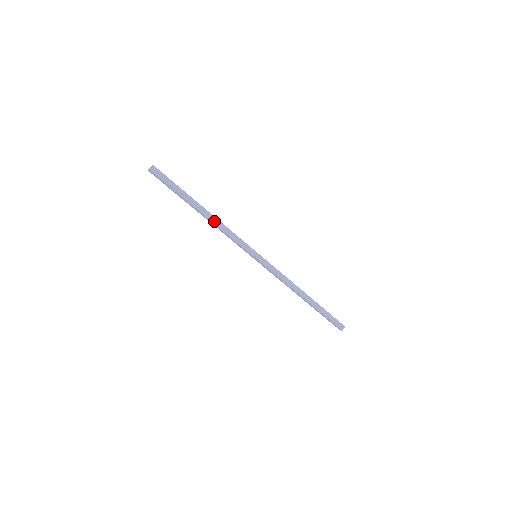
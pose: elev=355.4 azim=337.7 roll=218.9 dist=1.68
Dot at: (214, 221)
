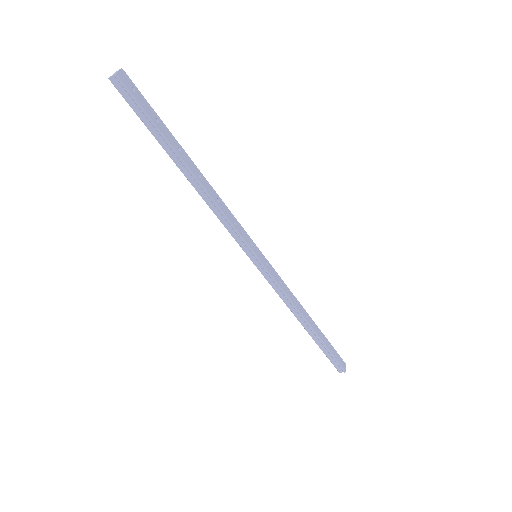
Dot at: (203, 193)
